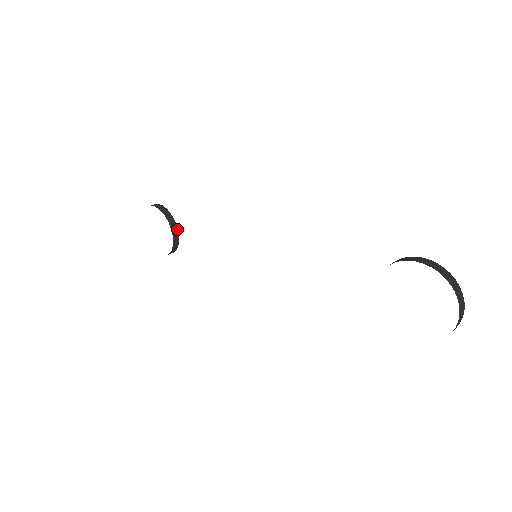
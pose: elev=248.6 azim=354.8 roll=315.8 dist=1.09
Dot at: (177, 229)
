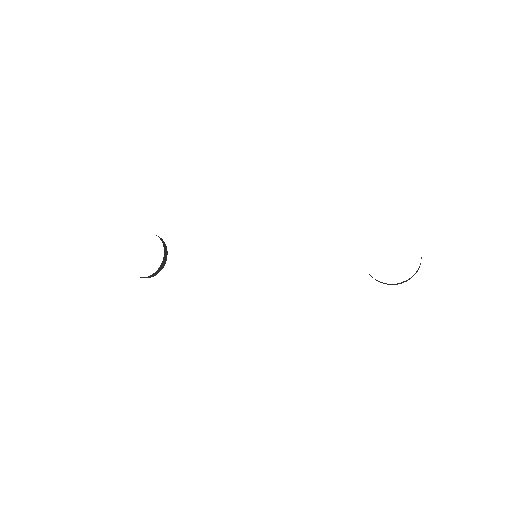
Dot at: (167, 252)
